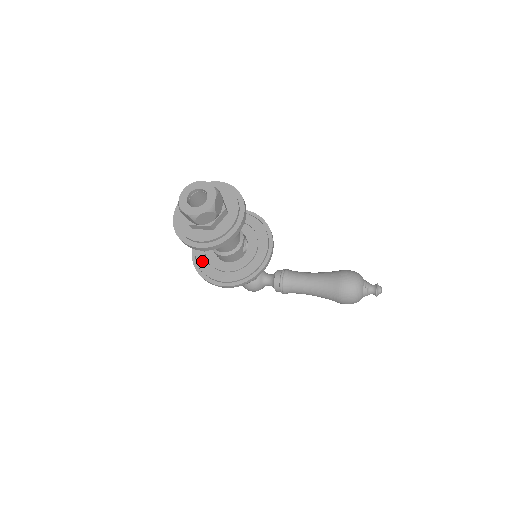
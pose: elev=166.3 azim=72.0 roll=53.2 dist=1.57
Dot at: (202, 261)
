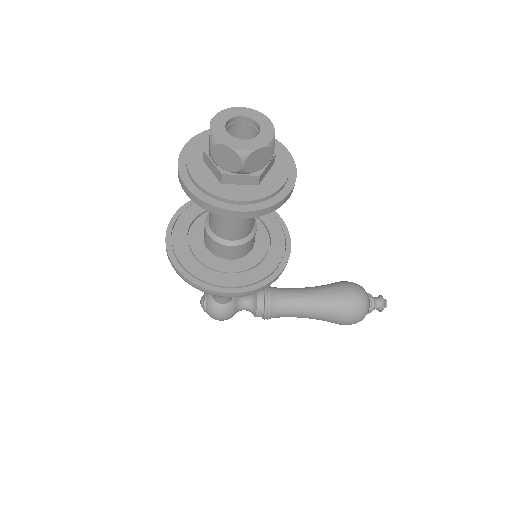
Dot at: (188, 260)
